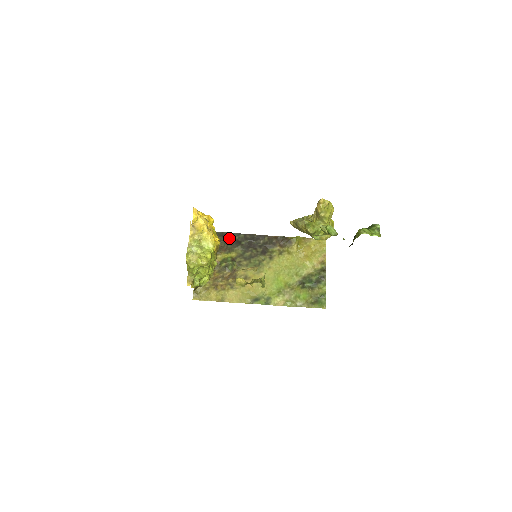
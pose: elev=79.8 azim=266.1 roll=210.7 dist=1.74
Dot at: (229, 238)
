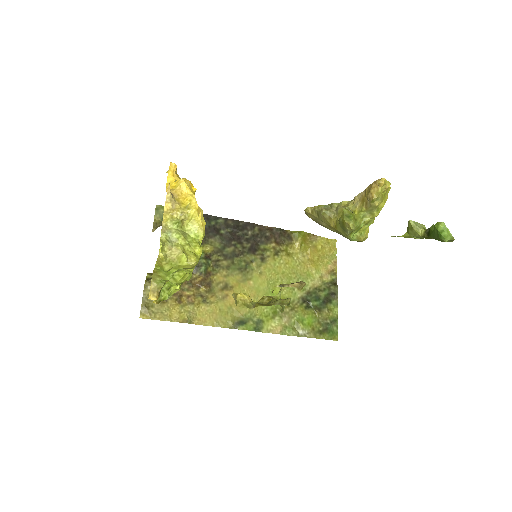
Dot at: occluded
